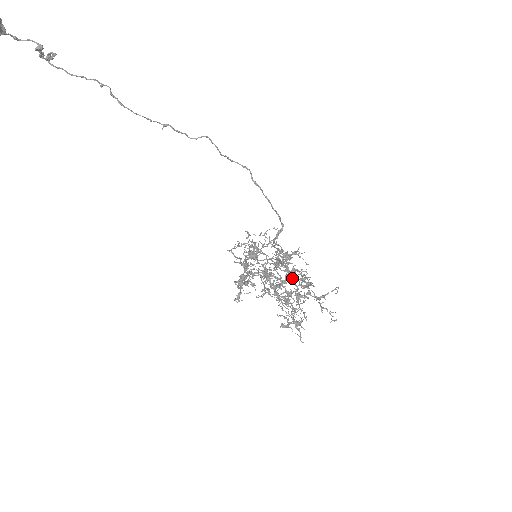
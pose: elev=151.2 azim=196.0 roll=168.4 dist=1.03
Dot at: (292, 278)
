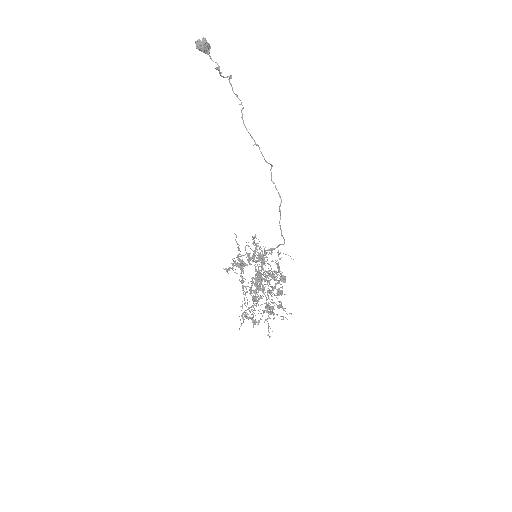
Dot at: occluded
